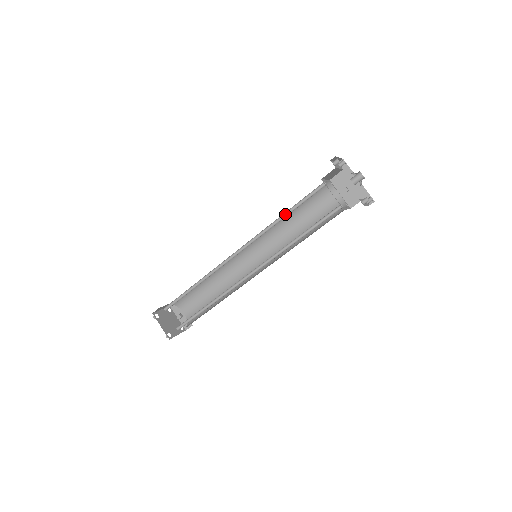
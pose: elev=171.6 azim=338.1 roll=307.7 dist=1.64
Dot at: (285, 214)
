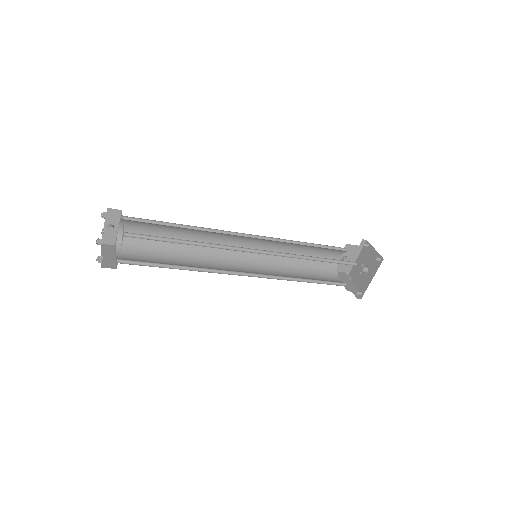
Dot at: (316, 257)
